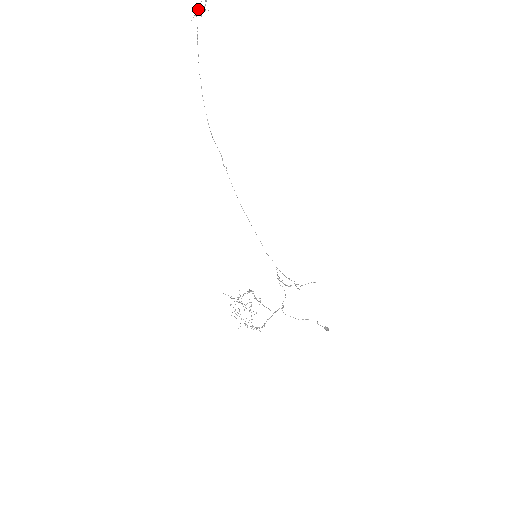
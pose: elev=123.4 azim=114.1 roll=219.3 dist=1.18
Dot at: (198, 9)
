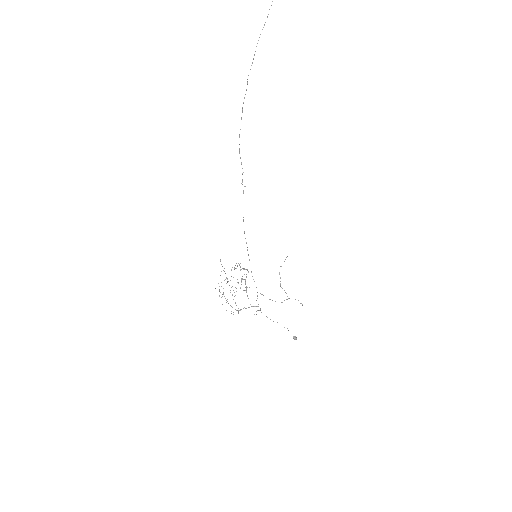
Dot at: out of frame
